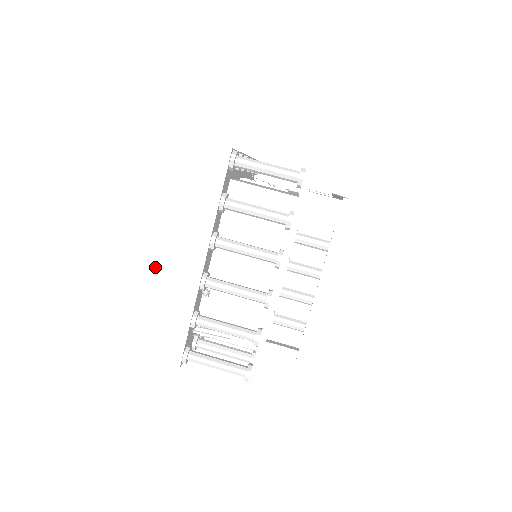
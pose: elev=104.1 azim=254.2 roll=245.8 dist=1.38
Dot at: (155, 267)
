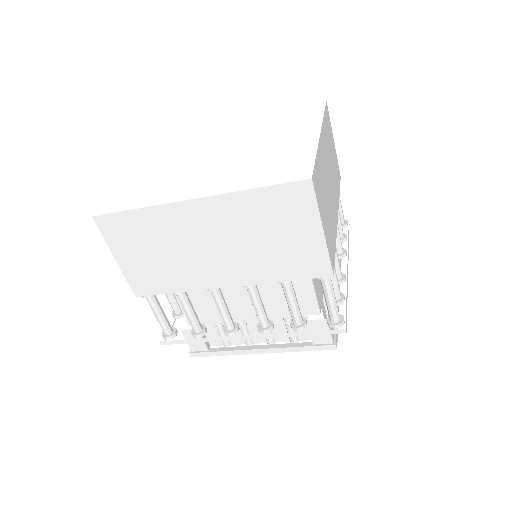
Dot at: (198, 253)
